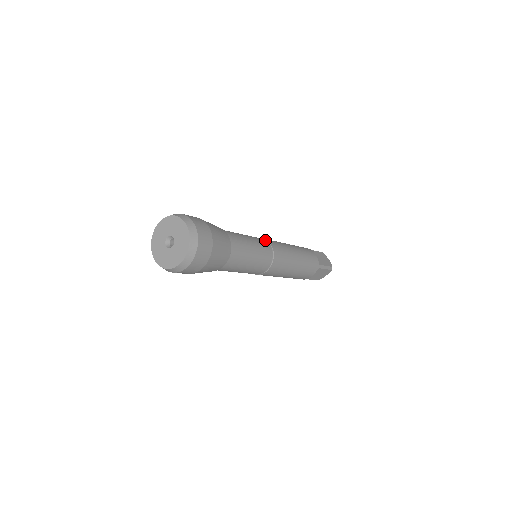
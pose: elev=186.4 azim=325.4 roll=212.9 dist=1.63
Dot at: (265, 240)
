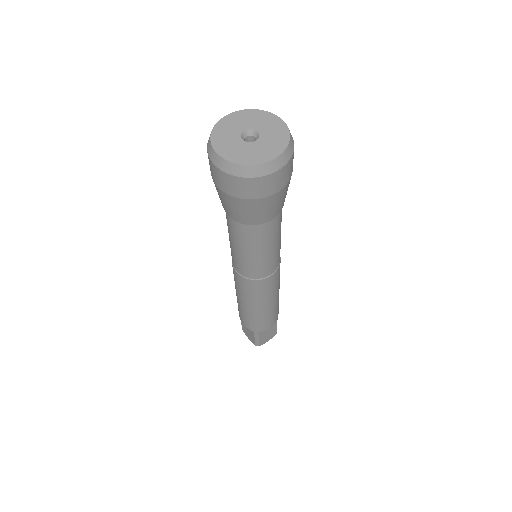
Dot at: occluded
